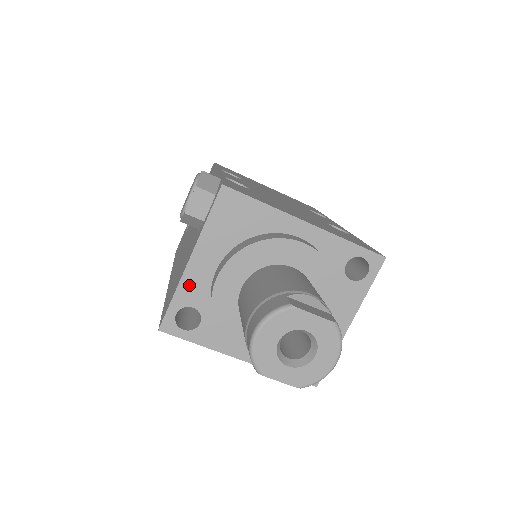
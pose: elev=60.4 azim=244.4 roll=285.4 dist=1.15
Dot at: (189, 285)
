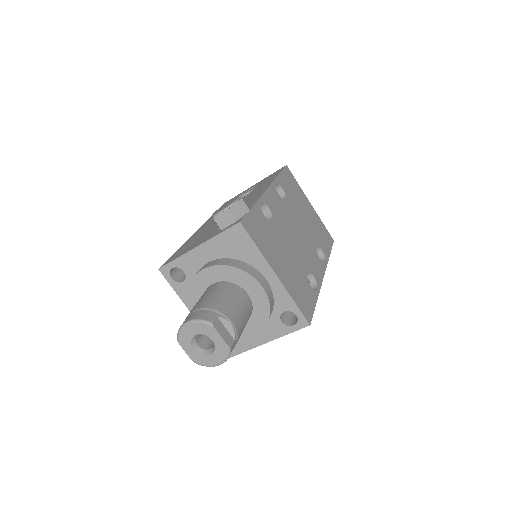
Dot at: (189, 259)
